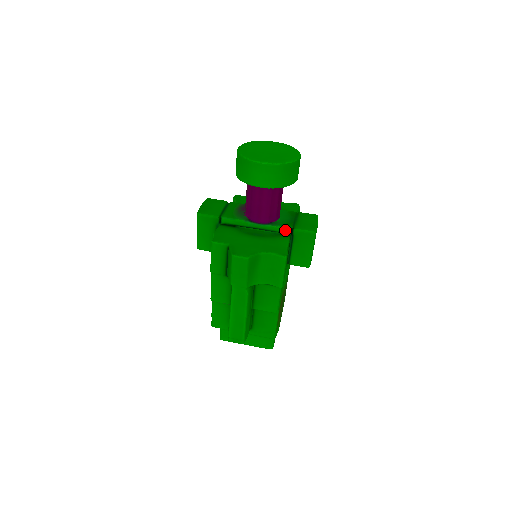
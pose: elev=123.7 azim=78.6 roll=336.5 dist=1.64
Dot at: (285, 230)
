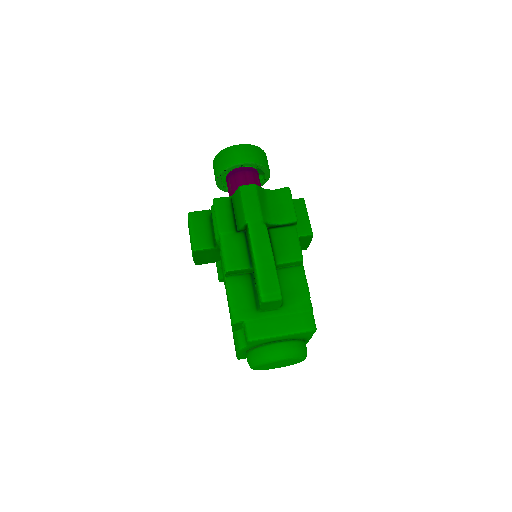
Dot at: occluded
